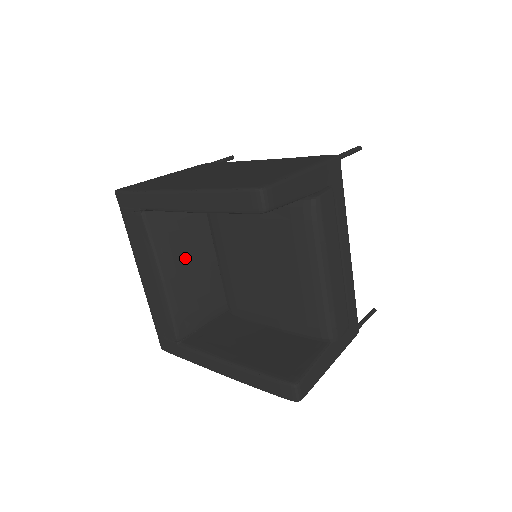
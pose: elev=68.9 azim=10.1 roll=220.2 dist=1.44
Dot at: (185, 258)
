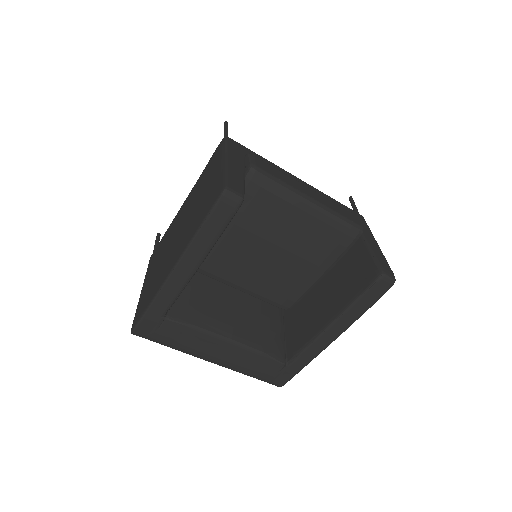
Dot at: (223, 312)
